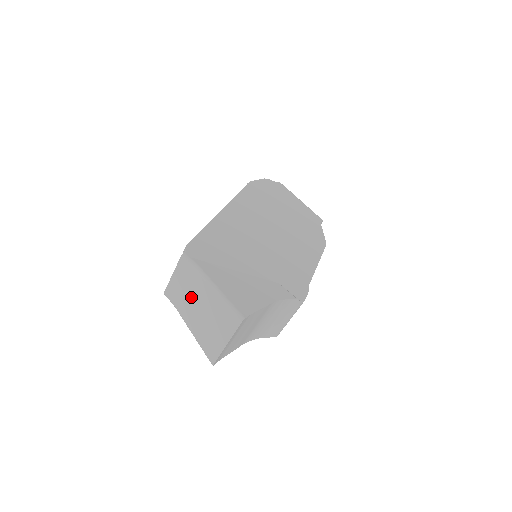
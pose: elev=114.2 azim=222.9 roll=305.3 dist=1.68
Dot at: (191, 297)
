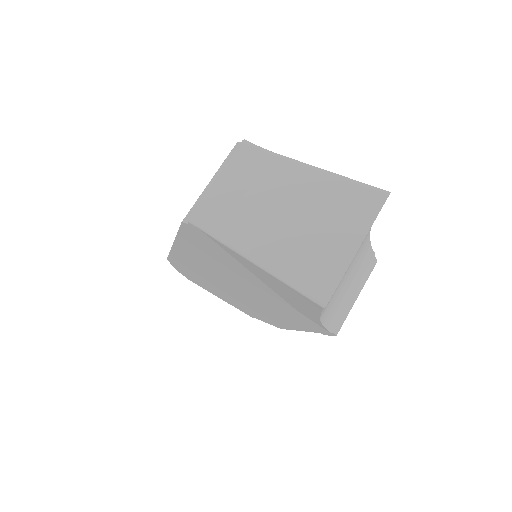
Dot at: (263, 200)
